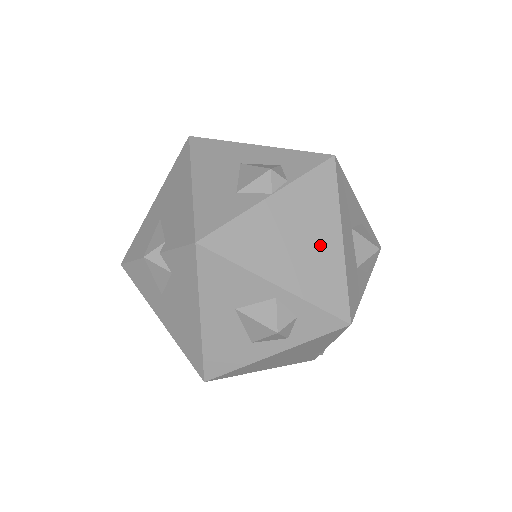
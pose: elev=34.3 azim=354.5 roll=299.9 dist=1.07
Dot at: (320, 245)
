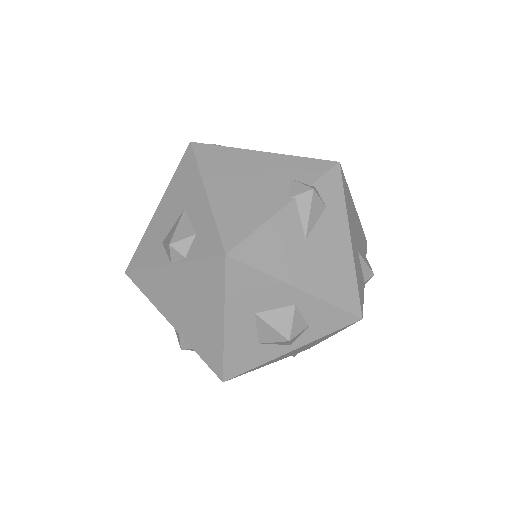
Dot at: (205, 319)
